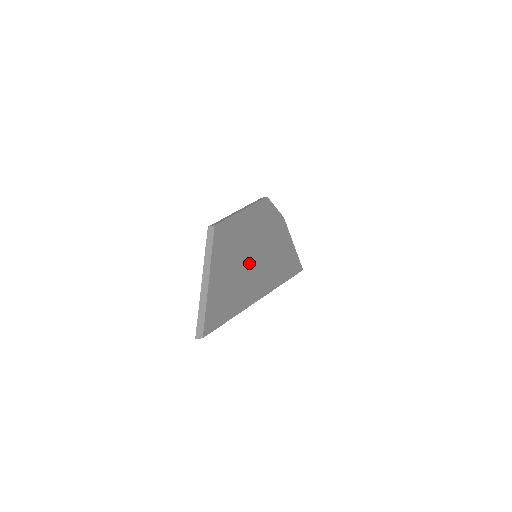
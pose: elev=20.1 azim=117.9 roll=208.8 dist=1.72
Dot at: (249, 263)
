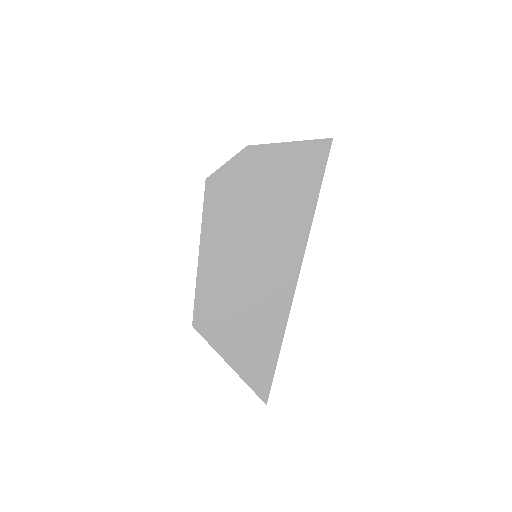
Dot at: (253, 285)
